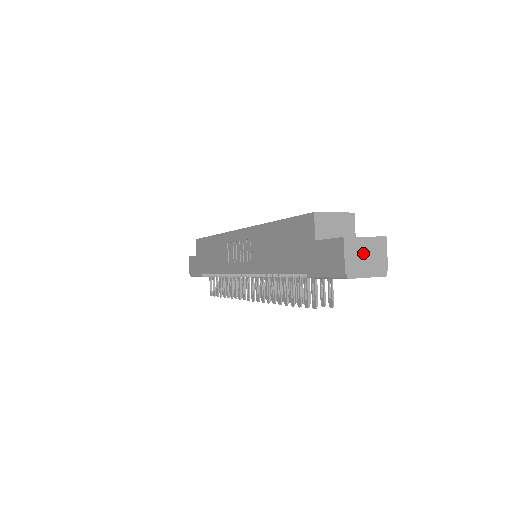
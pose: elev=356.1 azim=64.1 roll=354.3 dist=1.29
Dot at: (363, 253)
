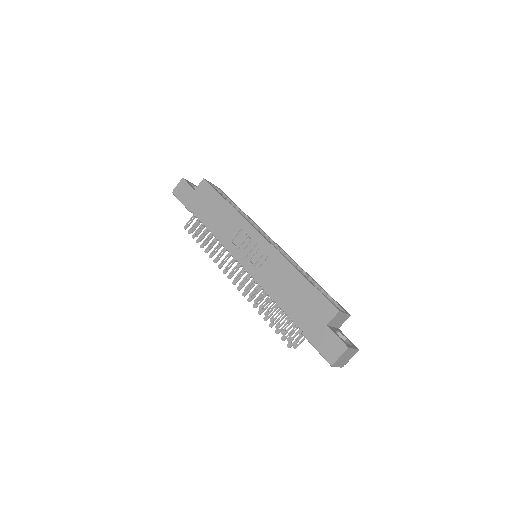
Dot at: (346, 356)
